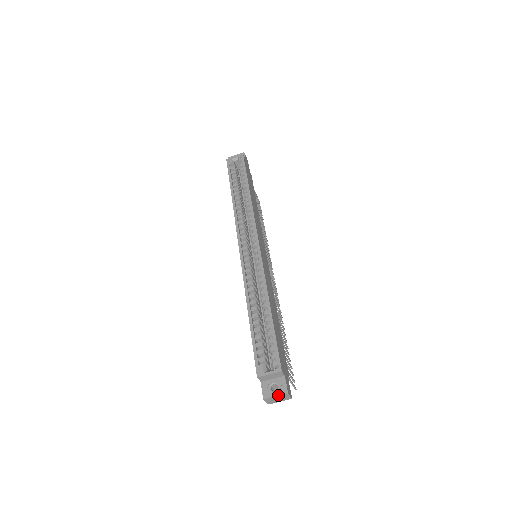
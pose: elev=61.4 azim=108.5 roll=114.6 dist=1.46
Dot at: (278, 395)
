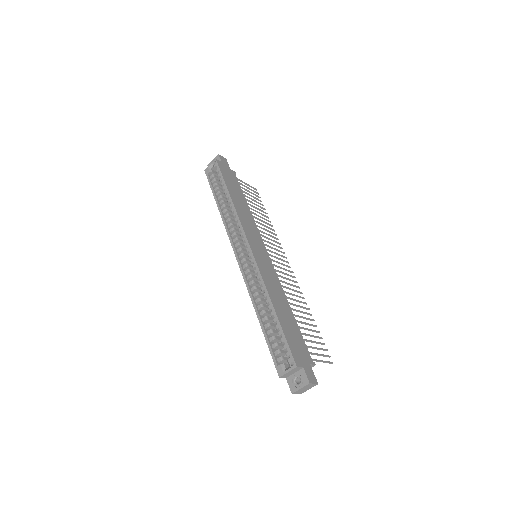
Dot at: (302, 387)
